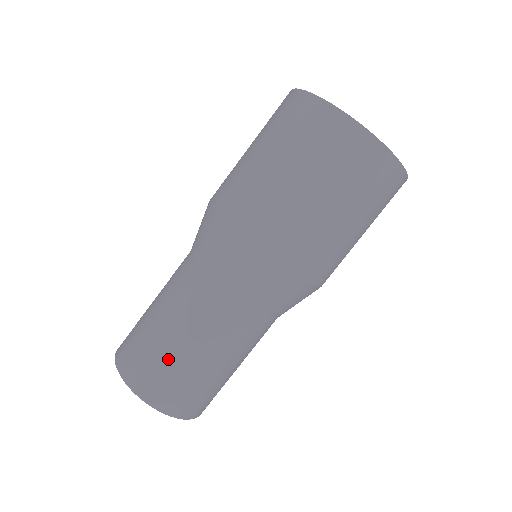
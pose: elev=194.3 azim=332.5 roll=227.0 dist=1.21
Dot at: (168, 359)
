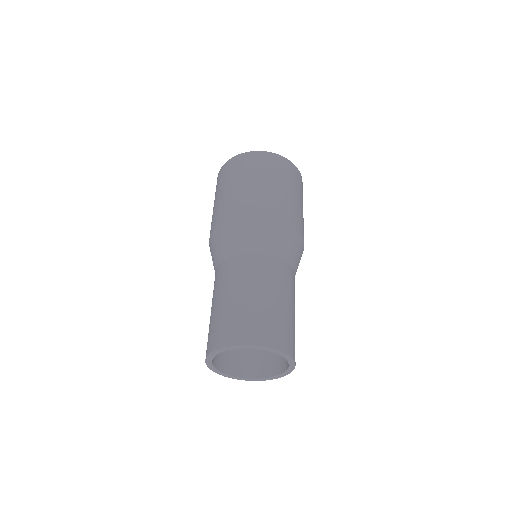
Dot at: (221, 313)
